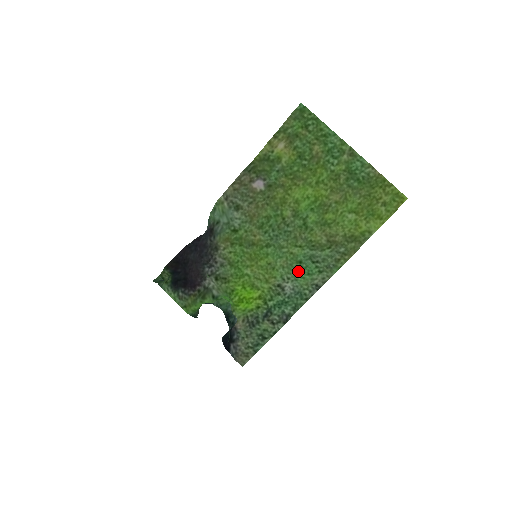
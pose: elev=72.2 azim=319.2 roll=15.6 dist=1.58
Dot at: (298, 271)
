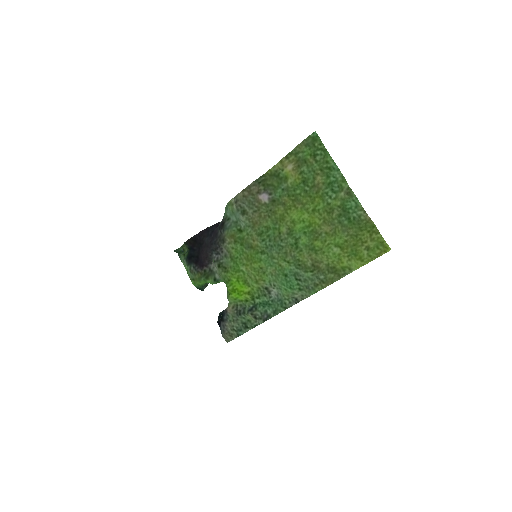
Dot at: (282, 282)
